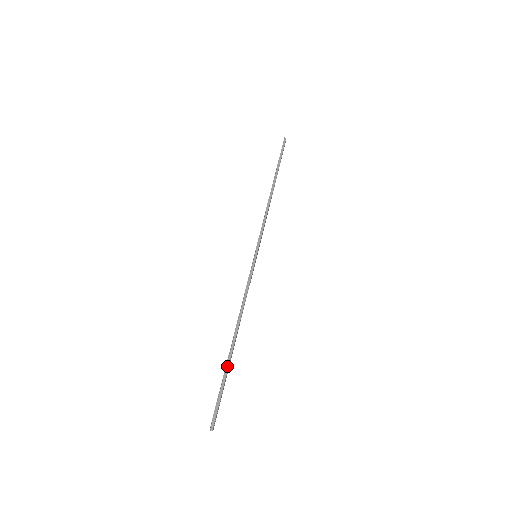
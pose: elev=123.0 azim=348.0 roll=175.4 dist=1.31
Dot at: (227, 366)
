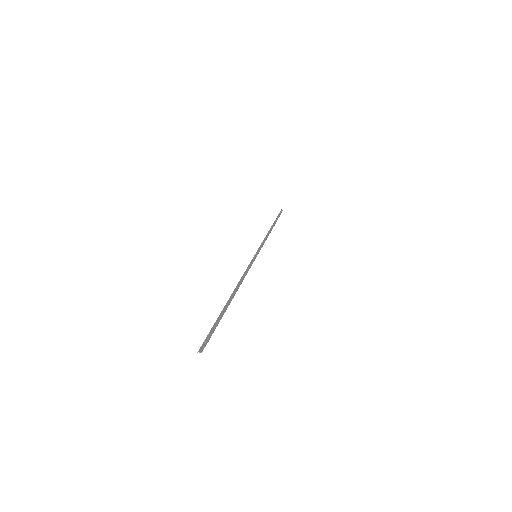
Dot at: (227, 305)
